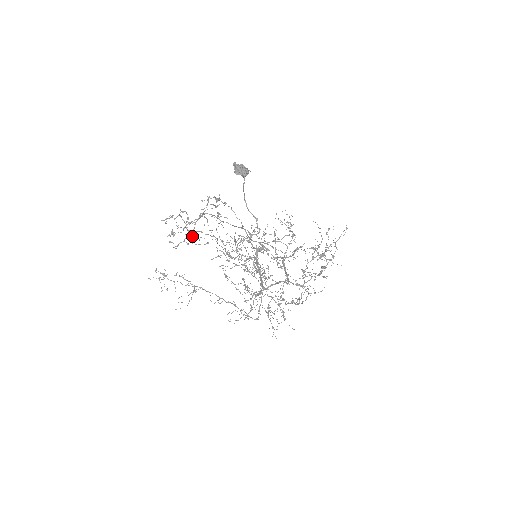
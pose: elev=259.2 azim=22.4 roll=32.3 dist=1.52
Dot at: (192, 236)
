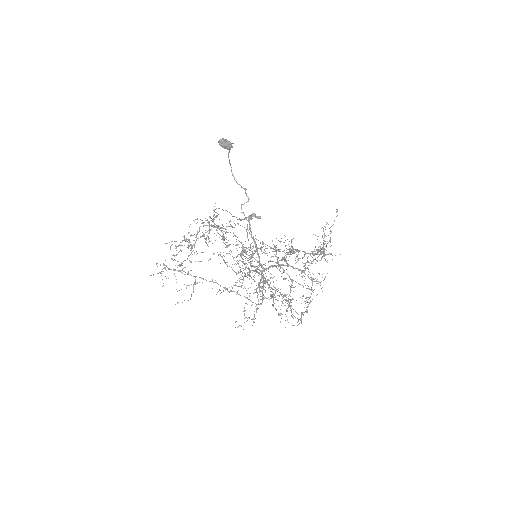
Dot at: occluded
